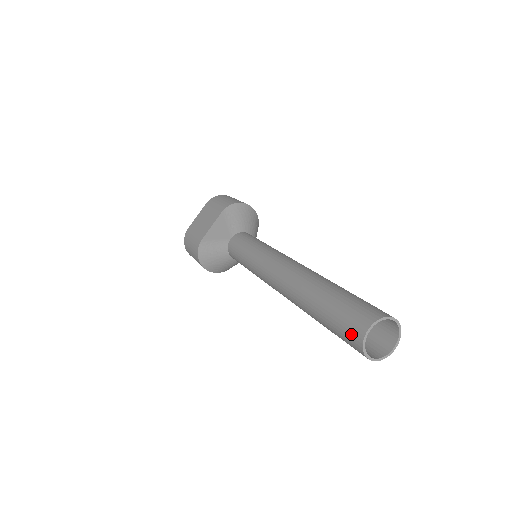
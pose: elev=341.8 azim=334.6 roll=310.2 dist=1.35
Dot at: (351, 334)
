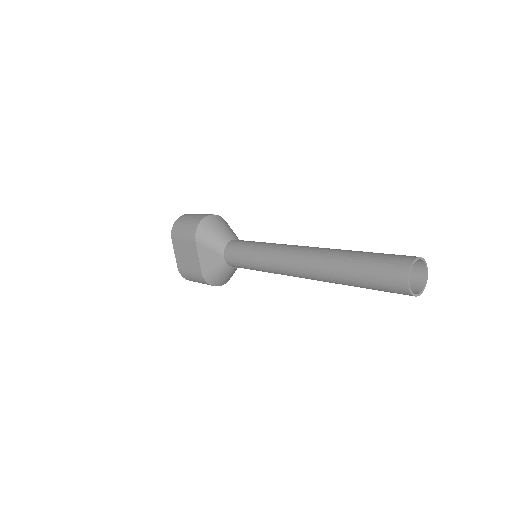
Dot at: (397, 291)
